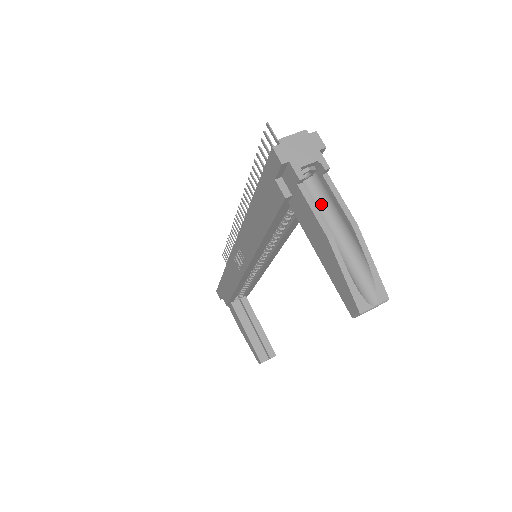
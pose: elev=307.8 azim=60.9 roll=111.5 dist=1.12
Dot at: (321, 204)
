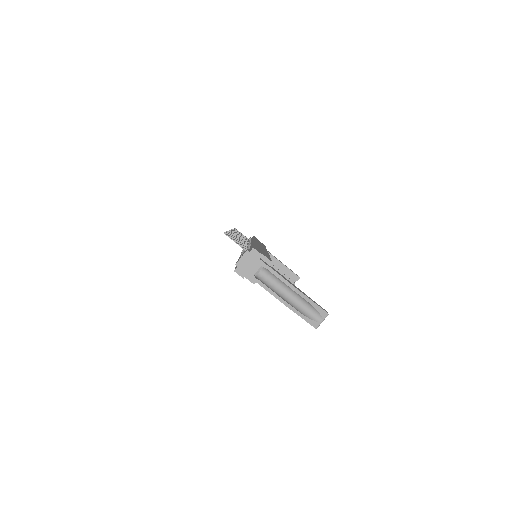
Dot at: (274, 279)
